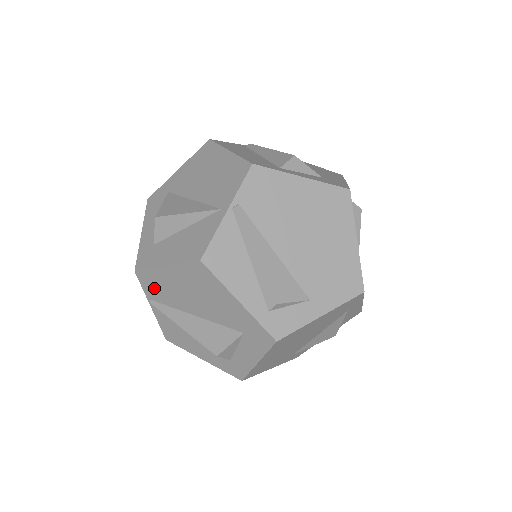
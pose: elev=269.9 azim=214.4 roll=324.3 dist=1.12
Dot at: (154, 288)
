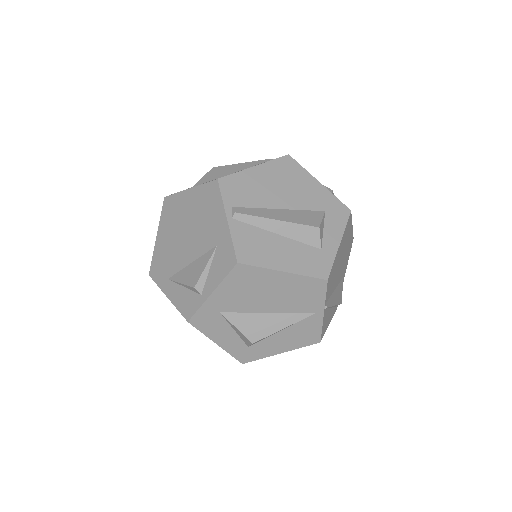
Dot at: occluded
